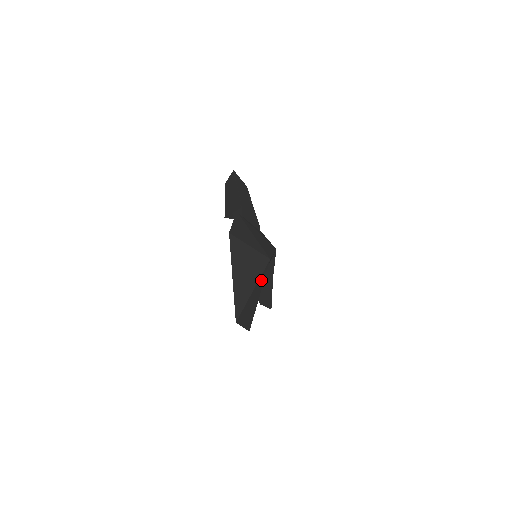
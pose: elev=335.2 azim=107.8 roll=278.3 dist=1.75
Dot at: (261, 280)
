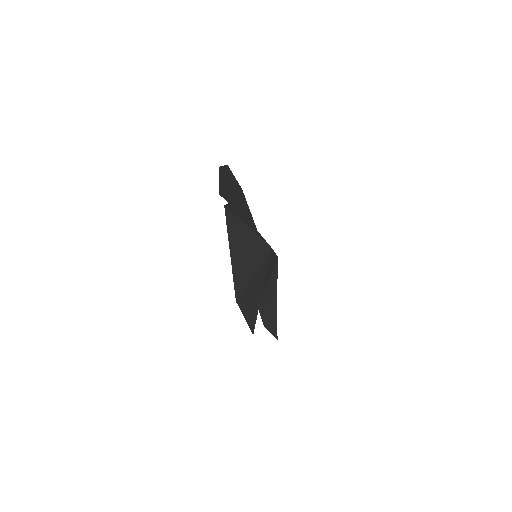
Dot at: (263, 269)
